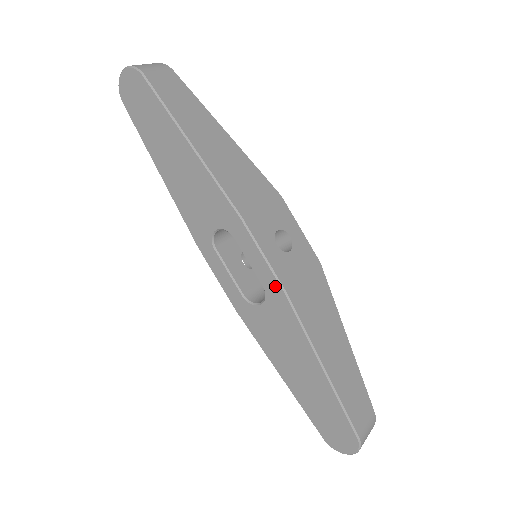
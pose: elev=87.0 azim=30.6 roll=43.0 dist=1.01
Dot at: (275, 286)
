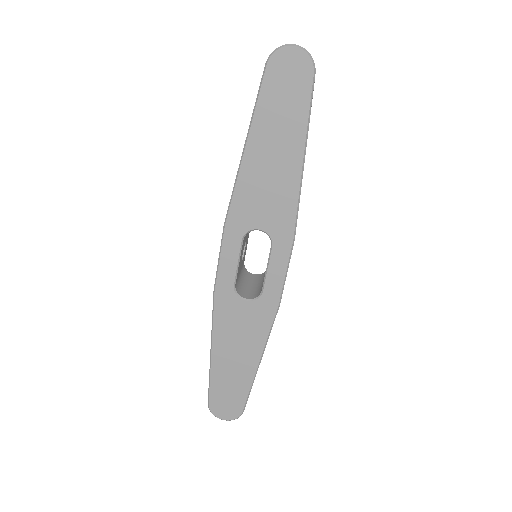
Dot at: (275, 298)
